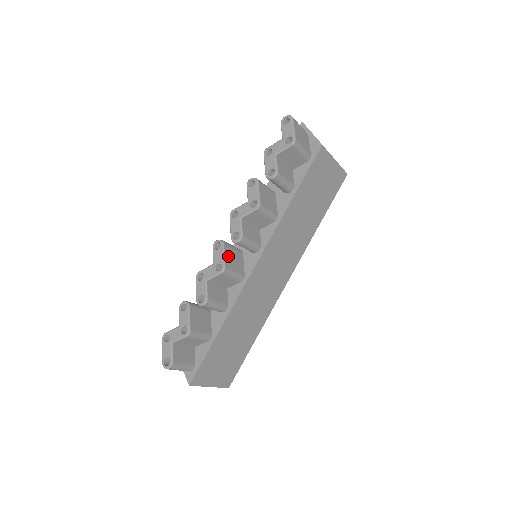
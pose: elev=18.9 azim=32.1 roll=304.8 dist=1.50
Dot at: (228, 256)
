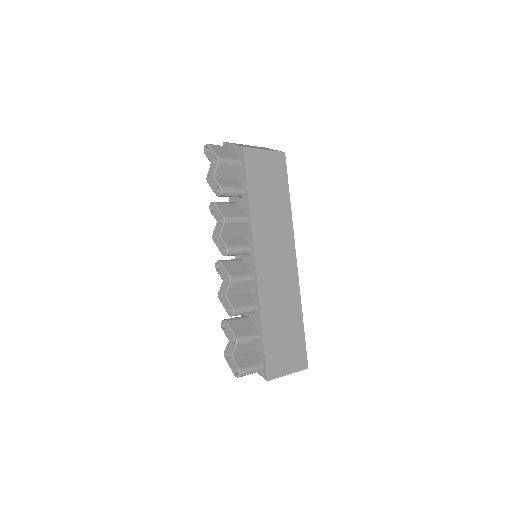
Dot at: (229, 268)
